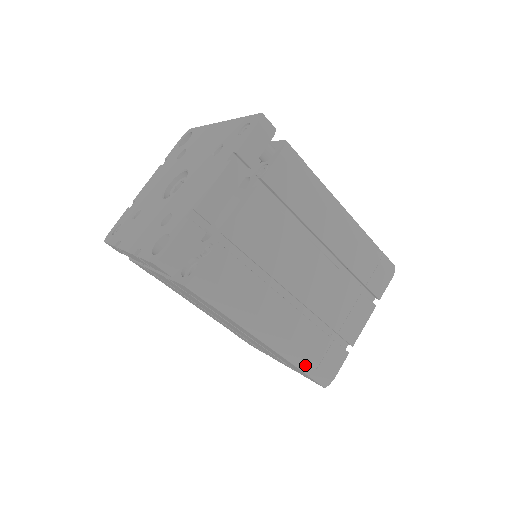
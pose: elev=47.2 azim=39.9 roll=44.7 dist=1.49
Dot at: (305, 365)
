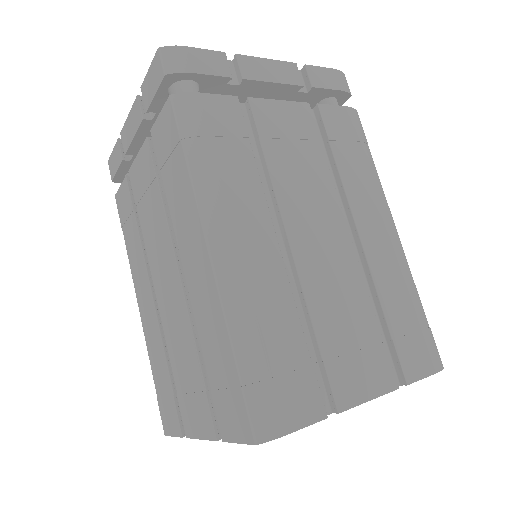
Dot at: (248, 355)
